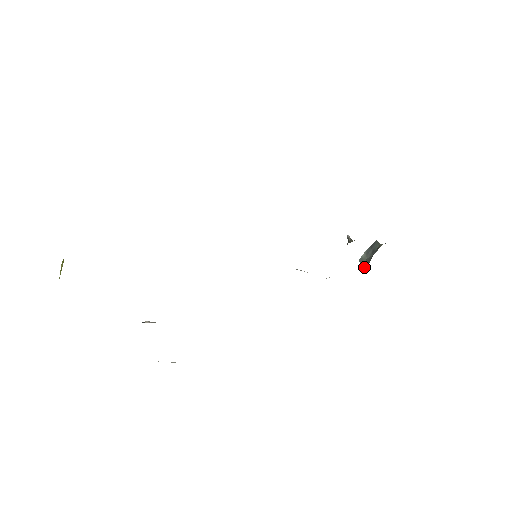
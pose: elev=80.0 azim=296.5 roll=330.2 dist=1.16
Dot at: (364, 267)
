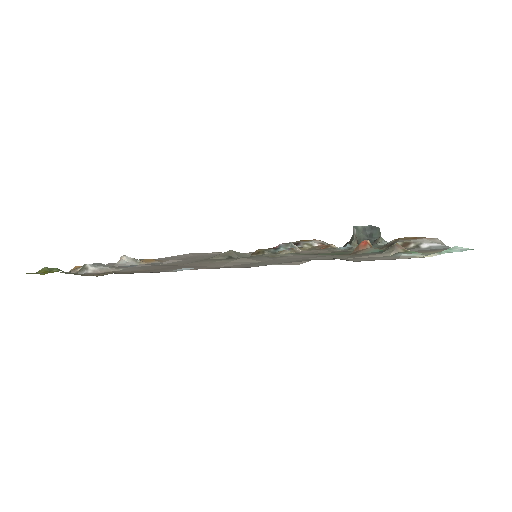
Dot at: occluded
